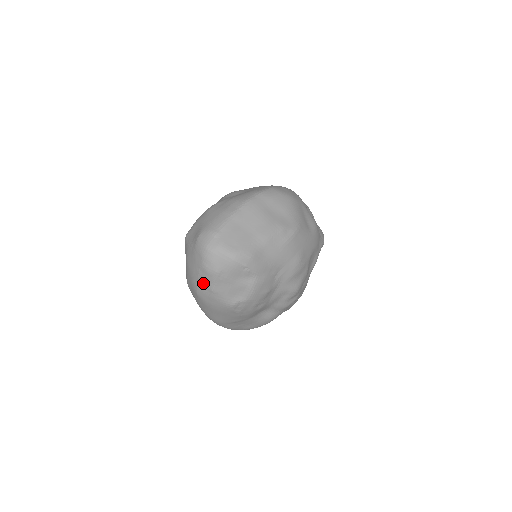
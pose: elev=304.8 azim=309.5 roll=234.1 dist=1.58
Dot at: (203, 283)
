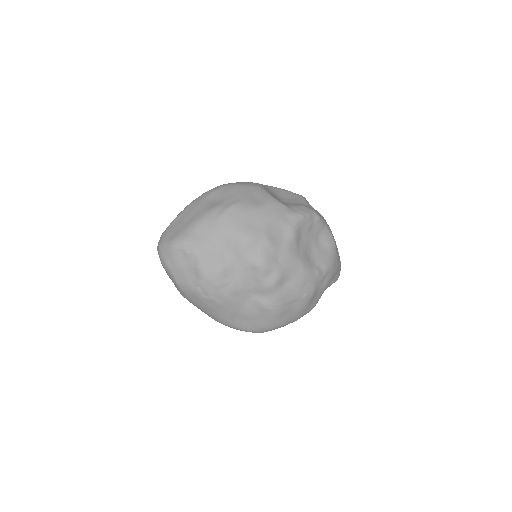
Dot at: (172, 280)
